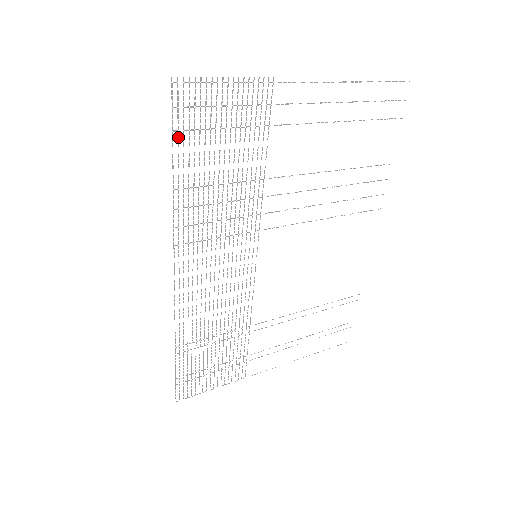
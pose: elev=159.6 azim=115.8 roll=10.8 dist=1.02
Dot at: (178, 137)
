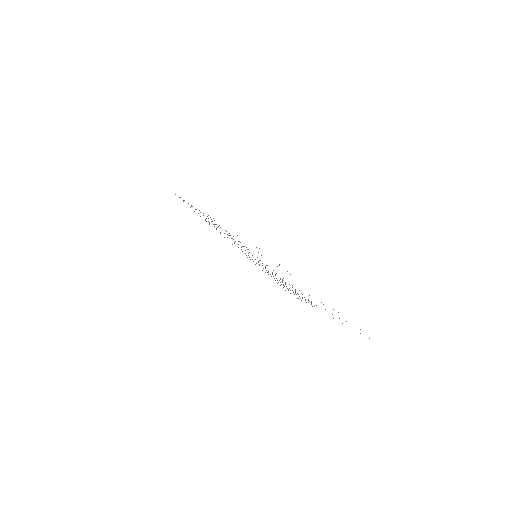
Dot at: occluded
